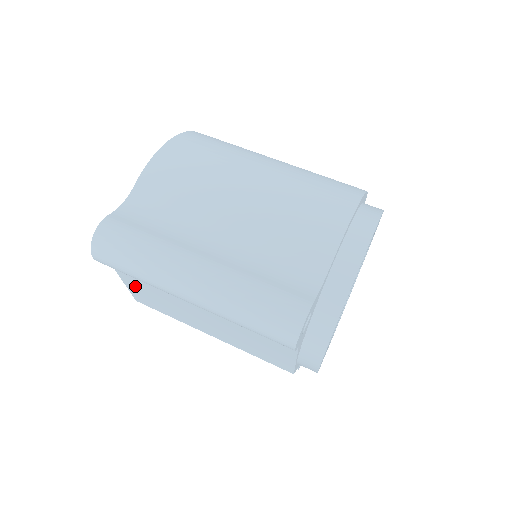
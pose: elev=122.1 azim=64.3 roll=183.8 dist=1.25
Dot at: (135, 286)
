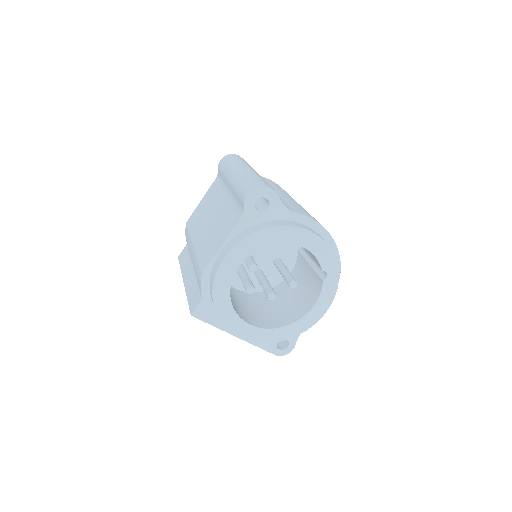
Dot at: (205, 200)
